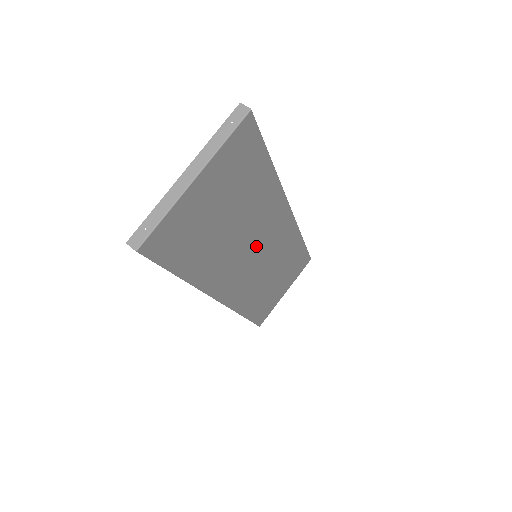
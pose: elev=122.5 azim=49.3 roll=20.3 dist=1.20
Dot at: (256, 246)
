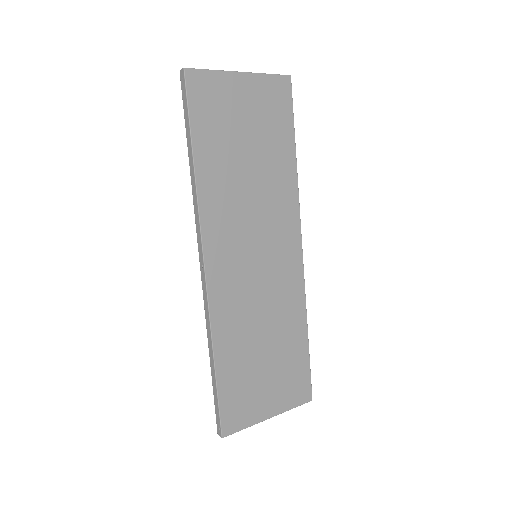
Dot at: (260, 236)
